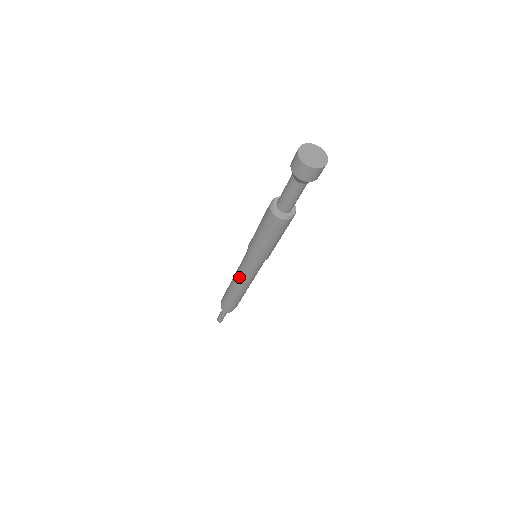
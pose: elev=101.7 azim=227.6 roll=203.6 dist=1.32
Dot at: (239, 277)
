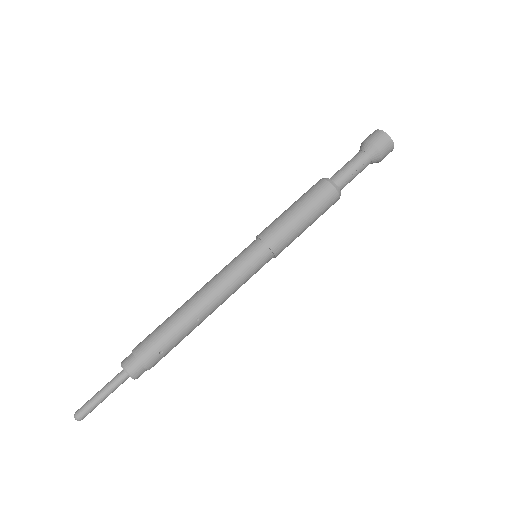
Dot at: (214, 278)
